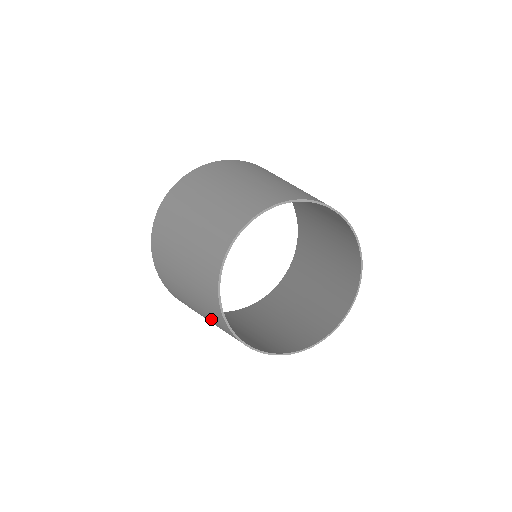
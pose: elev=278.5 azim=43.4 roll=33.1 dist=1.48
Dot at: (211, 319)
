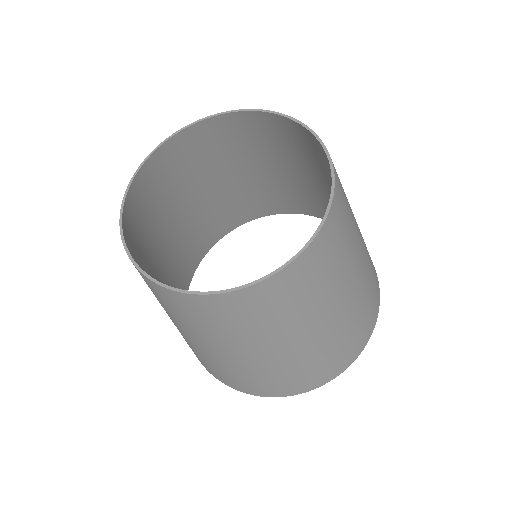
Dot at: (175, 316)
